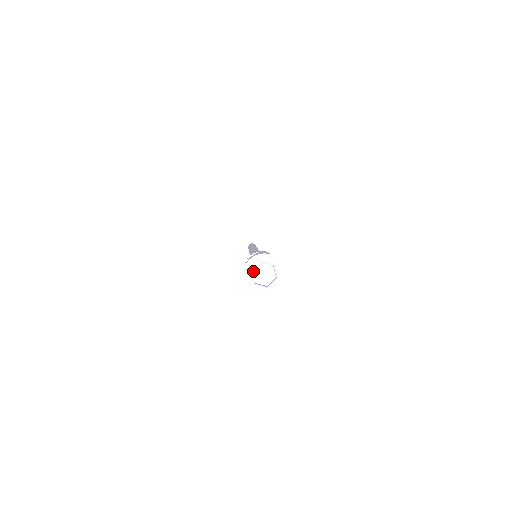
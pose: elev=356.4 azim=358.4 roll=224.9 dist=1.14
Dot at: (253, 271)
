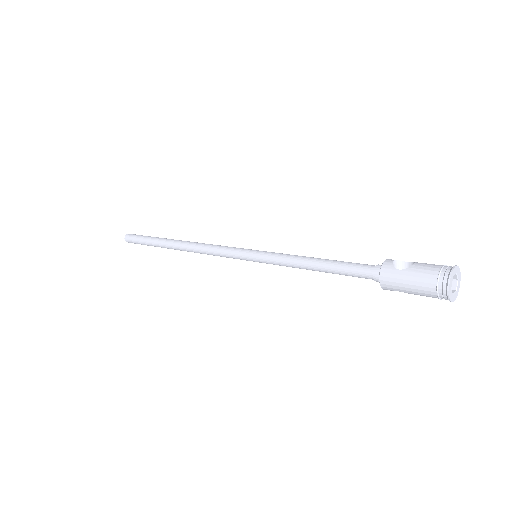
Dot at: (447, 277)
